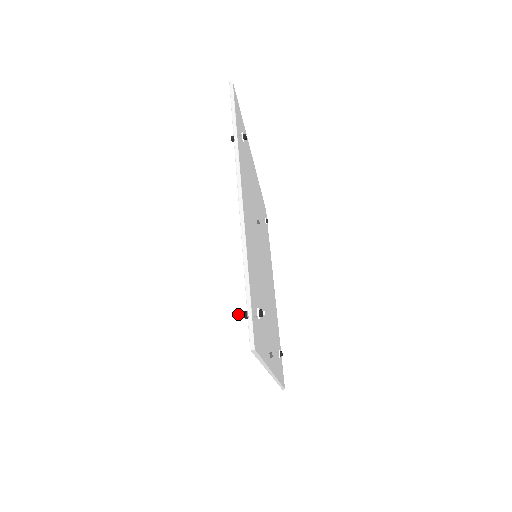
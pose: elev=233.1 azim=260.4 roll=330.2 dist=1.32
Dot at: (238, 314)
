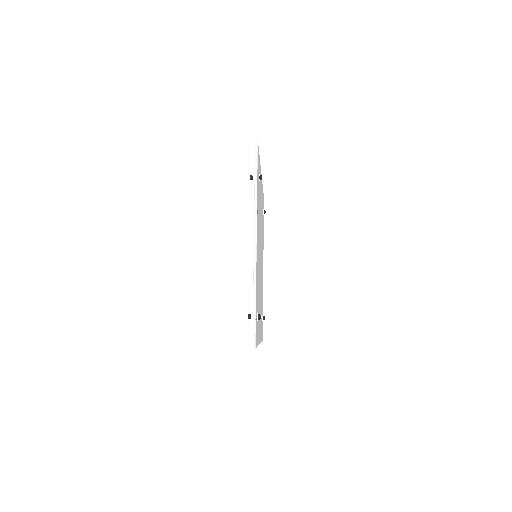
Dot at: (245, 319)
